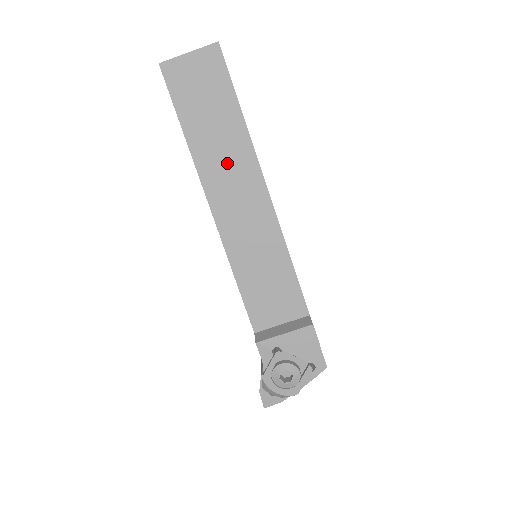
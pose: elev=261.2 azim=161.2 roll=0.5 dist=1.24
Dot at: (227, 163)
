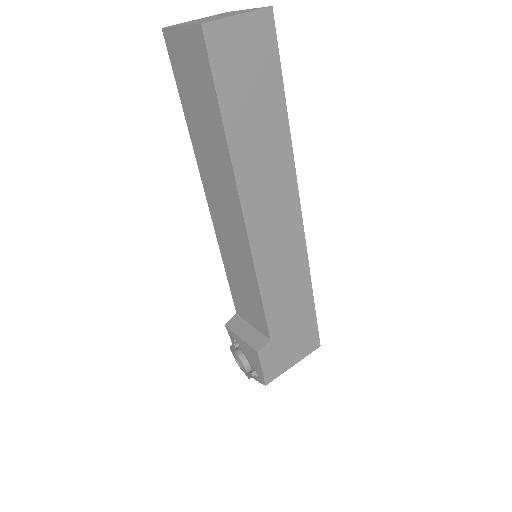
Dot at: (215, 170)
